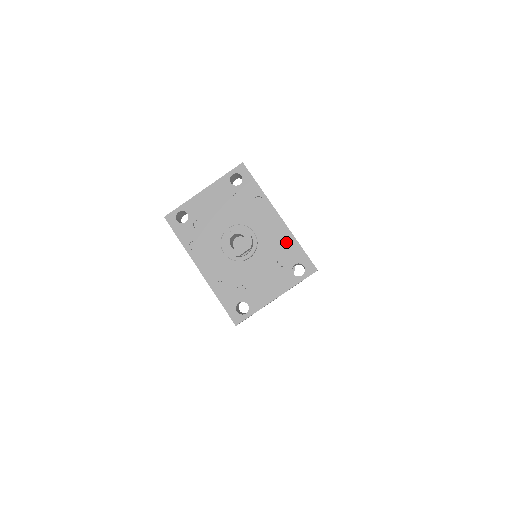
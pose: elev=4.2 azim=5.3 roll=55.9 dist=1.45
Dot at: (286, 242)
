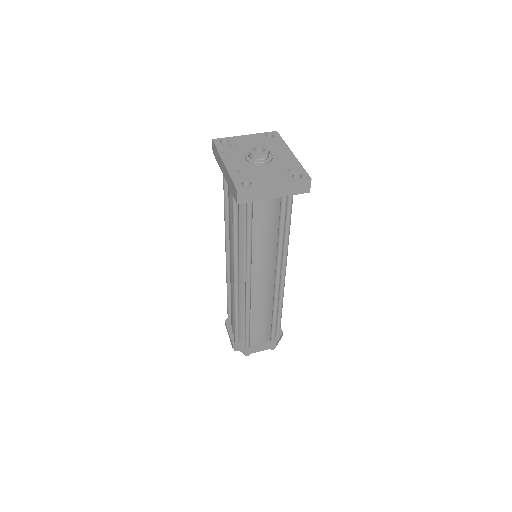
Dot at: (293, 164)
